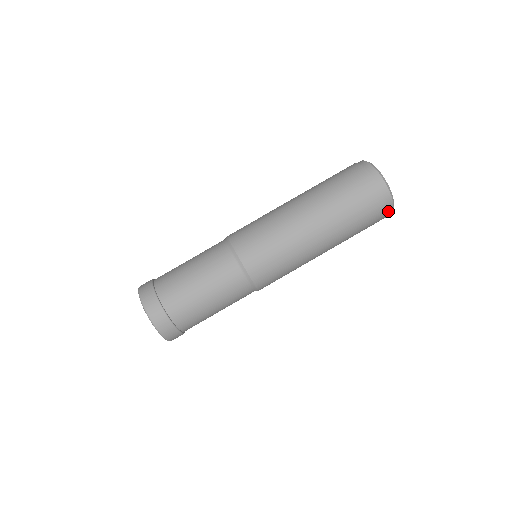
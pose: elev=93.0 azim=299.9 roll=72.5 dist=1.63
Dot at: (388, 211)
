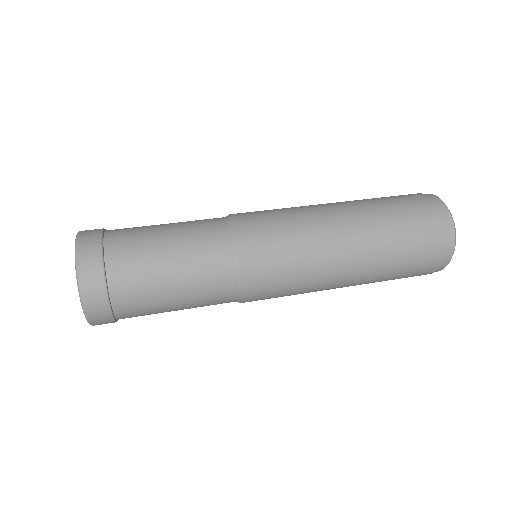
Dot at: (434, 201)
